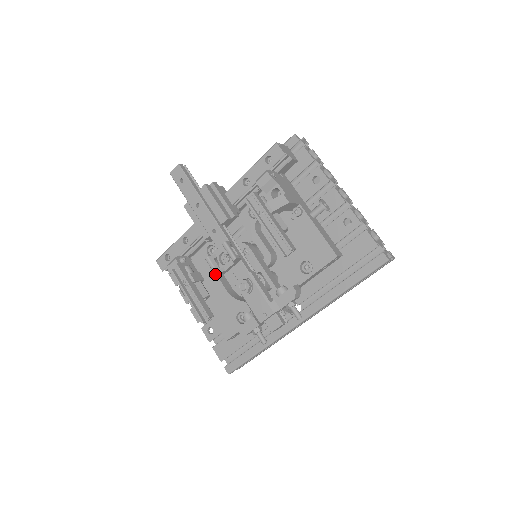
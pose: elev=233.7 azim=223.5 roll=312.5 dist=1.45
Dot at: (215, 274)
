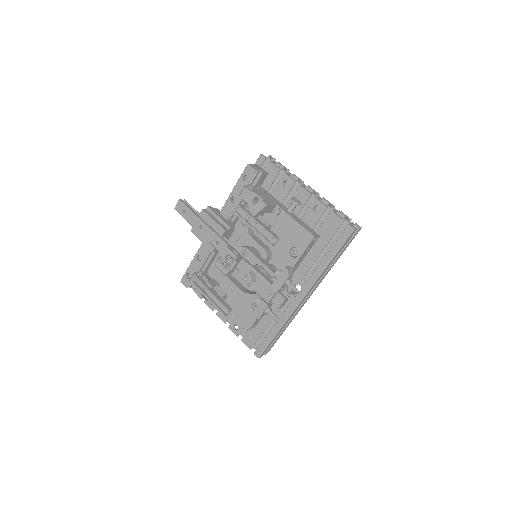
Dot at: (224, 274)
